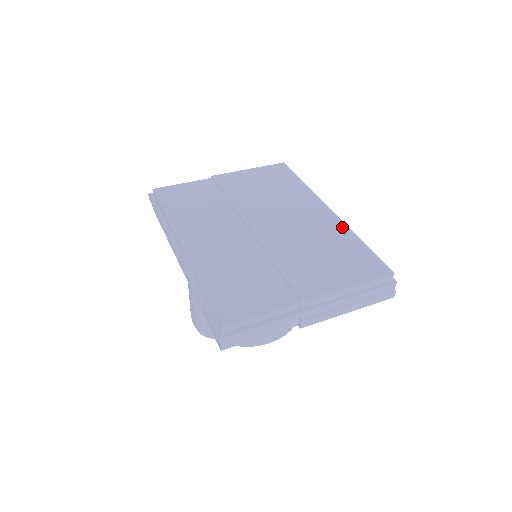
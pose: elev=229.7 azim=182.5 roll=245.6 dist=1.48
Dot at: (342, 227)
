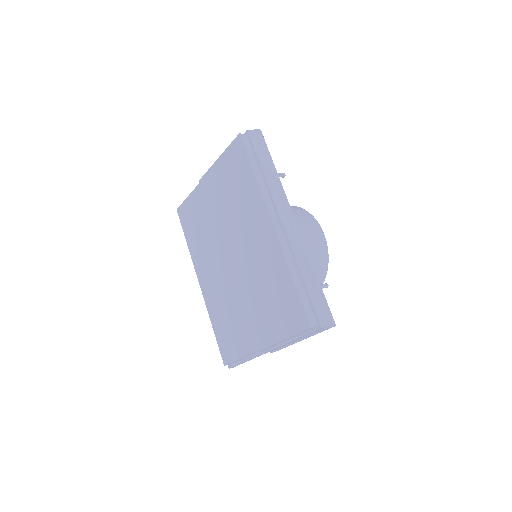
Dot at: (279, 257)
